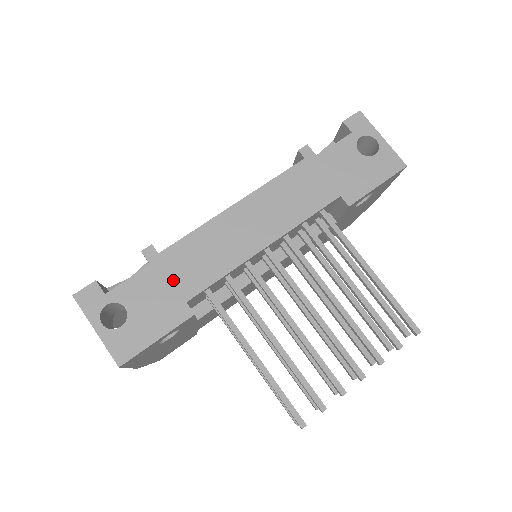
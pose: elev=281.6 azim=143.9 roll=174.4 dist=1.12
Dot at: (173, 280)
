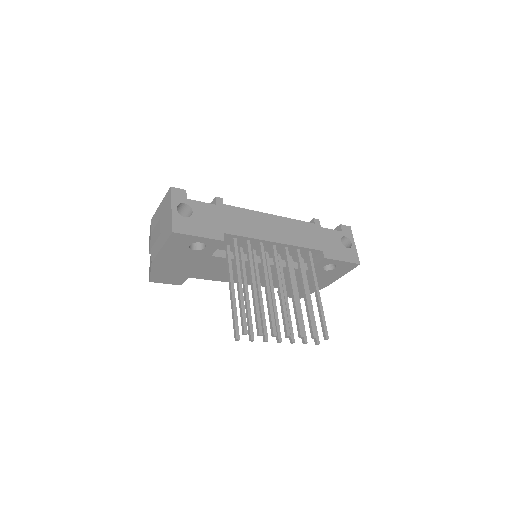
Dot at: (223, 219)
